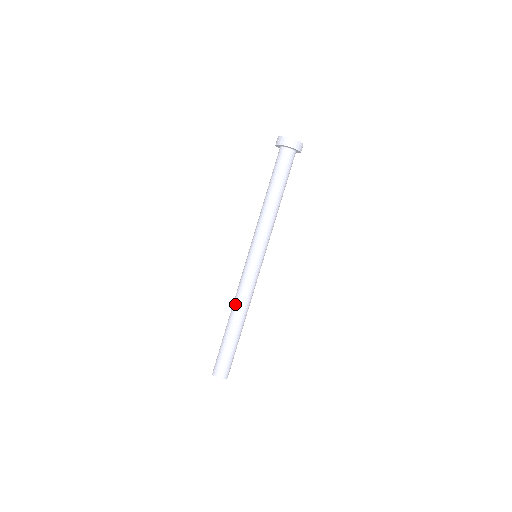
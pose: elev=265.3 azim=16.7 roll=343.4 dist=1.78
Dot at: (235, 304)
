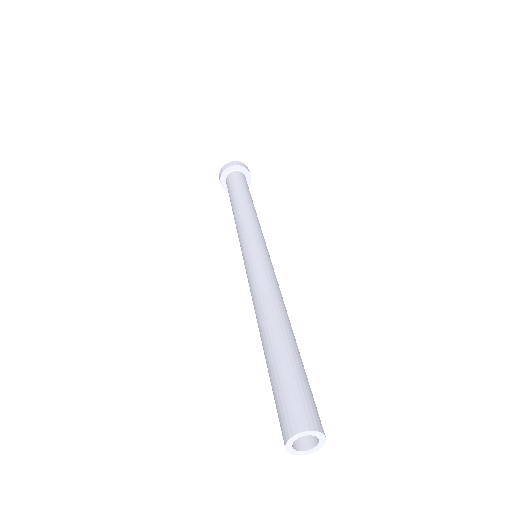
Dot at: (273, 299)
